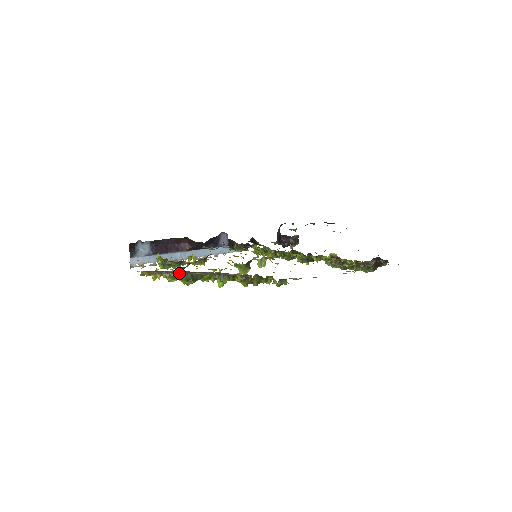
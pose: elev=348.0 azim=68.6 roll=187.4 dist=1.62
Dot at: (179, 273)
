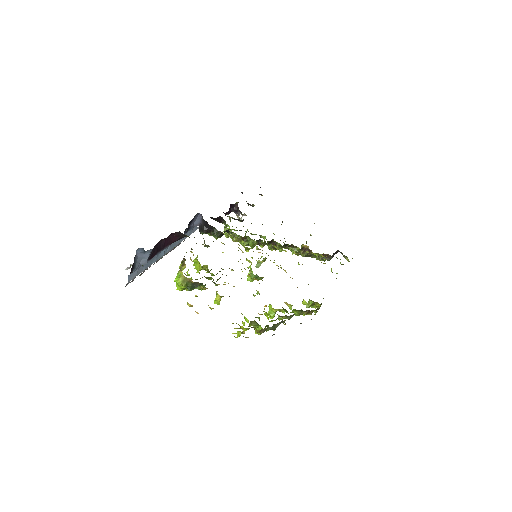
Dot at: occluded
